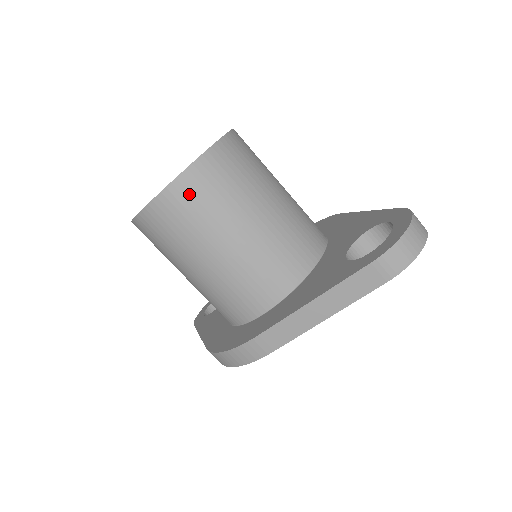
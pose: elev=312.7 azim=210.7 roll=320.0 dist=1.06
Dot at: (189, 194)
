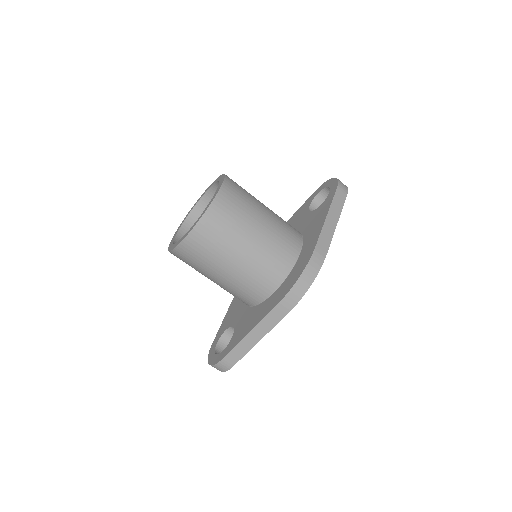
Dot at: (233, 189)
